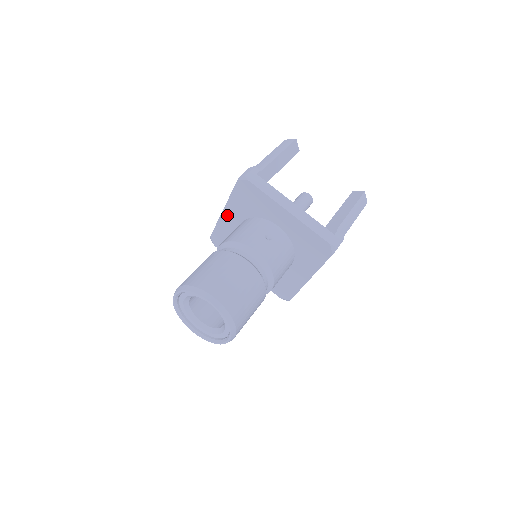
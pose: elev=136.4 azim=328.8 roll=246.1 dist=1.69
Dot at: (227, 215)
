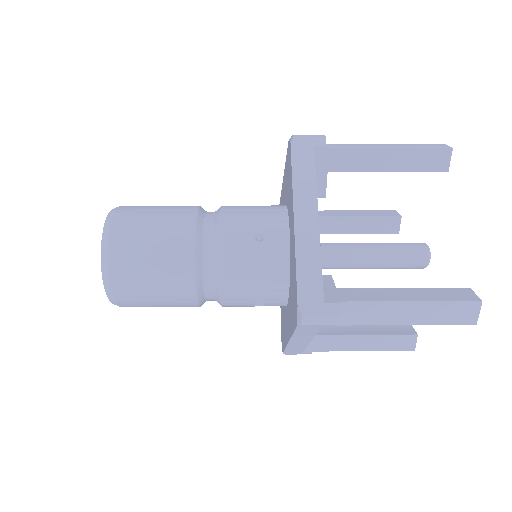
Dot at: occluded
